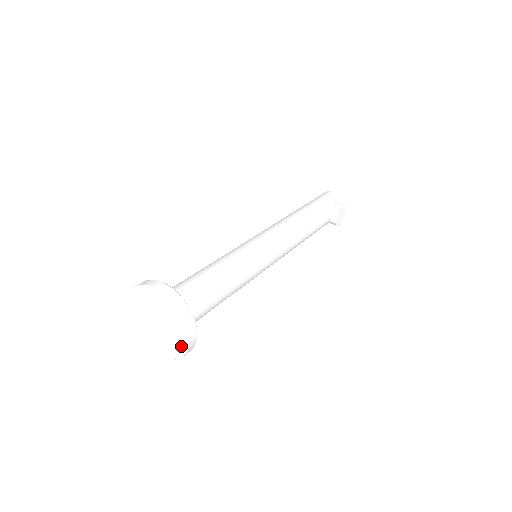
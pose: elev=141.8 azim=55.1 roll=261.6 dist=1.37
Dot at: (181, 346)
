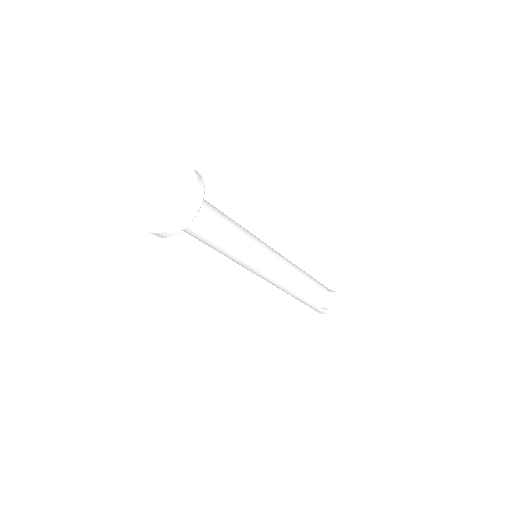
Dot at: (182, 210)
